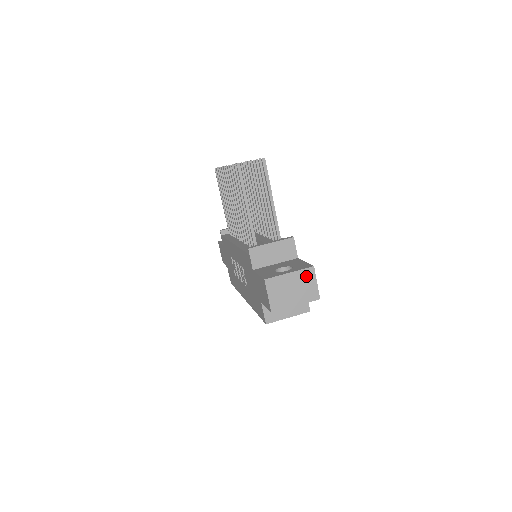
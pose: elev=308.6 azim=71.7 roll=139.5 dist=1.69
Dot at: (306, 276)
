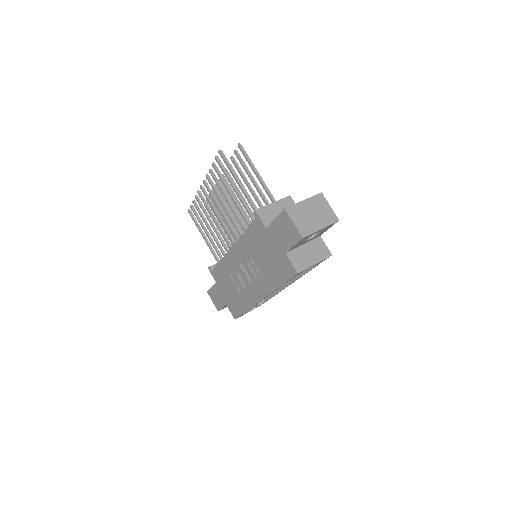
Dot at: (319, 202)
